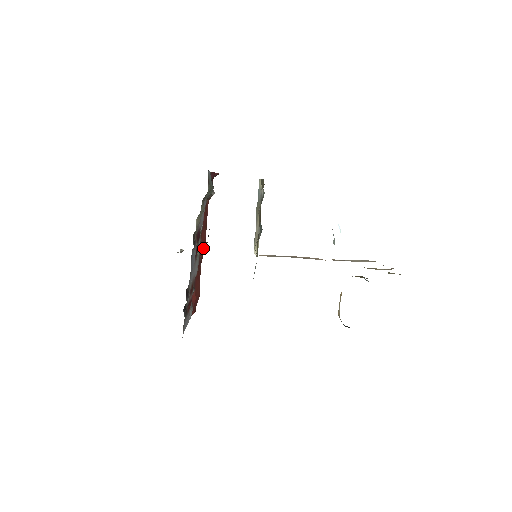
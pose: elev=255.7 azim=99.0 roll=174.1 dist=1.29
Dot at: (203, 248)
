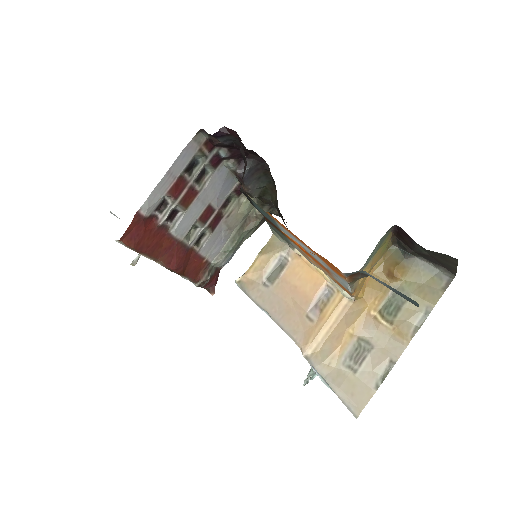
Dot at: (178, 257)
